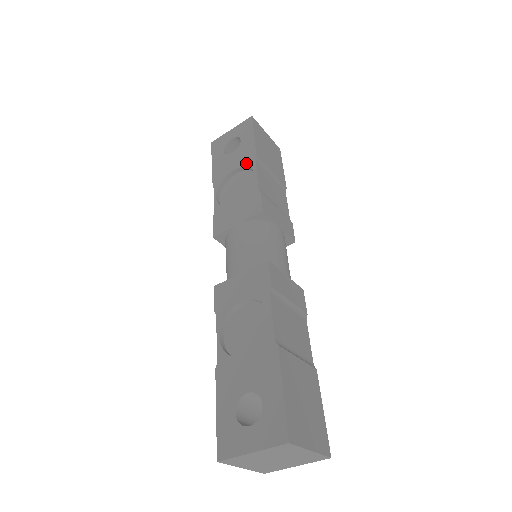
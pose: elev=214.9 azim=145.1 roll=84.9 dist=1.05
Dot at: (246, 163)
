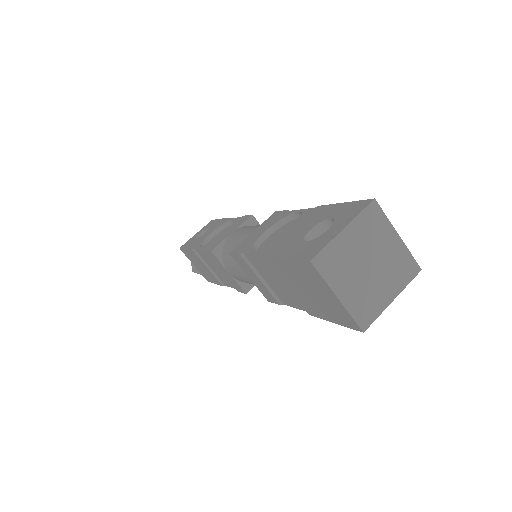
Dot at: (221, 224)
